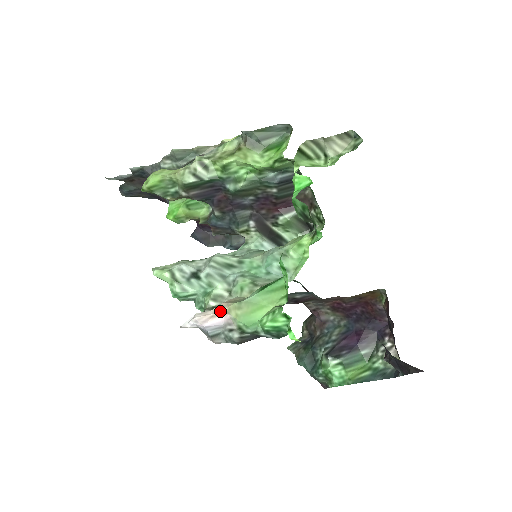
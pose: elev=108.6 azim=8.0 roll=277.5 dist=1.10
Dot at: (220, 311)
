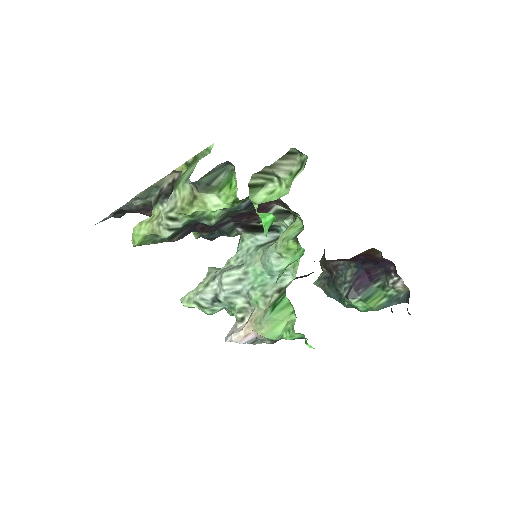
Dot at: (248, 332)
